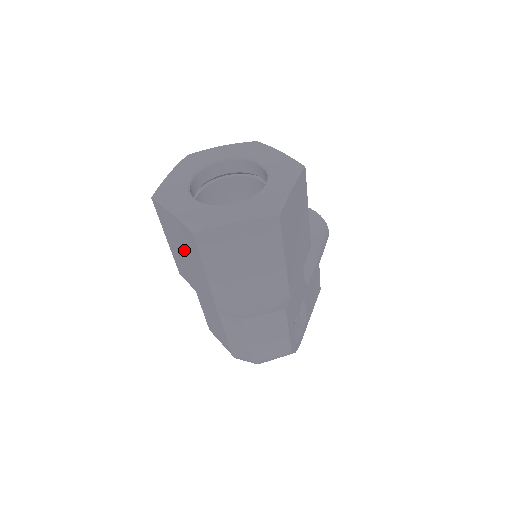
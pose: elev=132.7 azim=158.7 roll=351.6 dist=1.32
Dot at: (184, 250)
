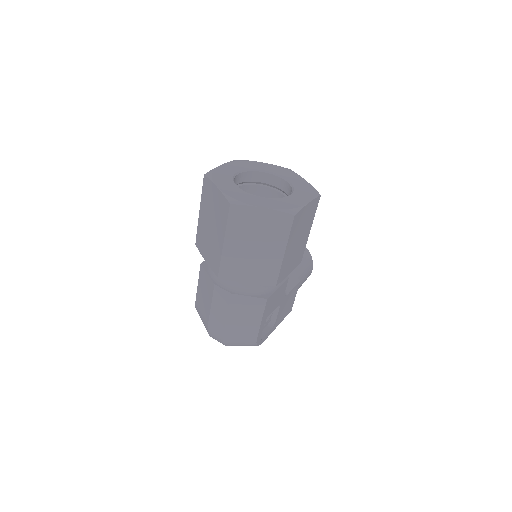
Dot at: (213, 220)
